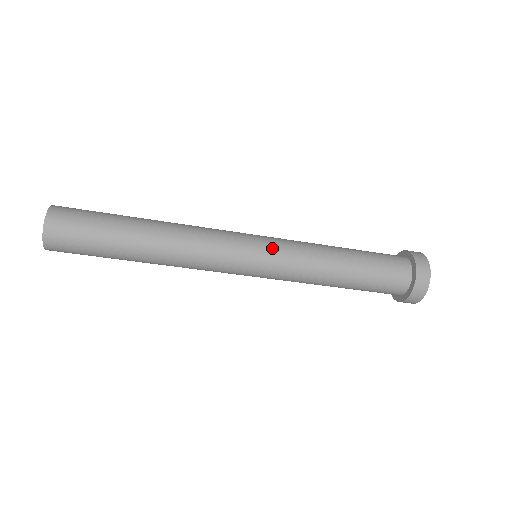
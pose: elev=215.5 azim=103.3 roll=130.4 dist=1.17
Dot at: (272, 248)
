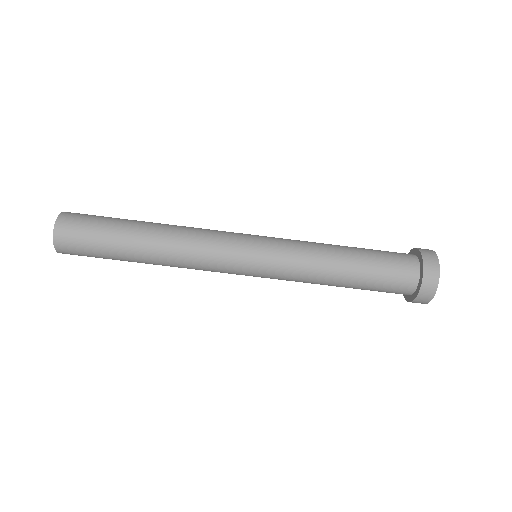
Dot at: (269, 250)
